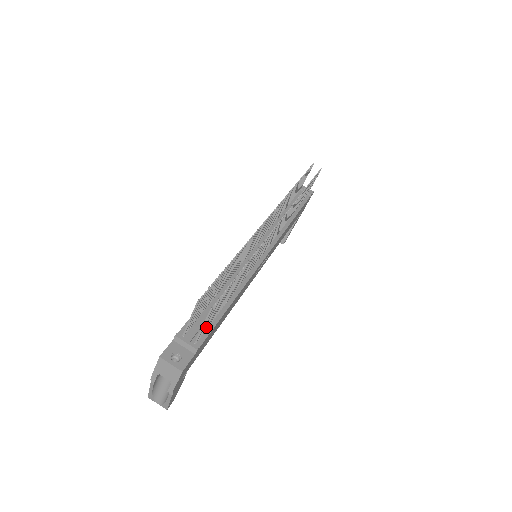
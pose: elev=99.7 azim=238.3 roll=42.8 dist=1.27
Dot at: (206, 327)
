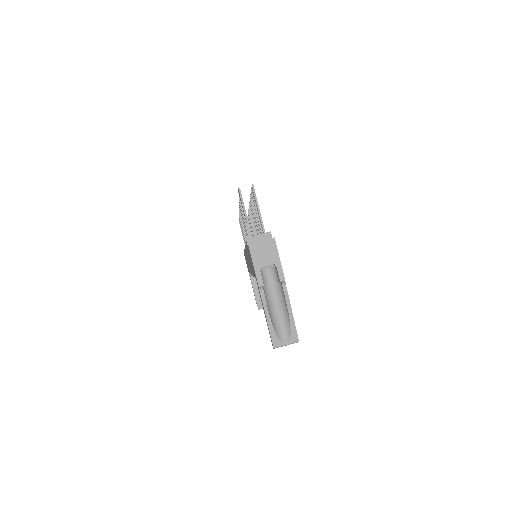
Dot at: occluded
